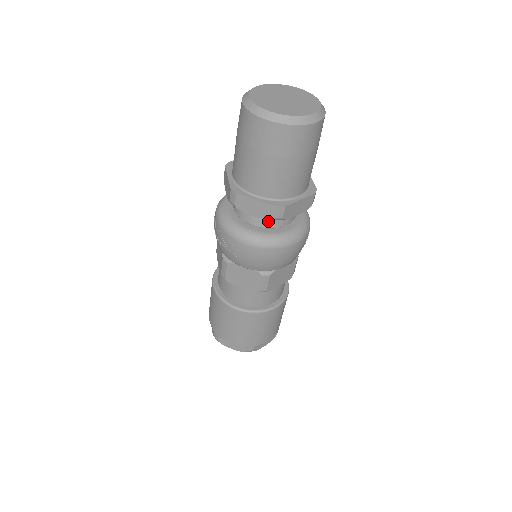
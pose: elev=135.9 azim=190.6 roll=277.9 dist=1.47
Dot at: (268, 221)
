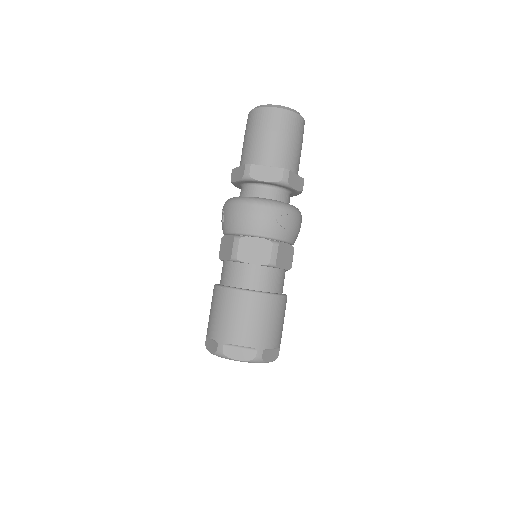
Dot at: (248, 191)
